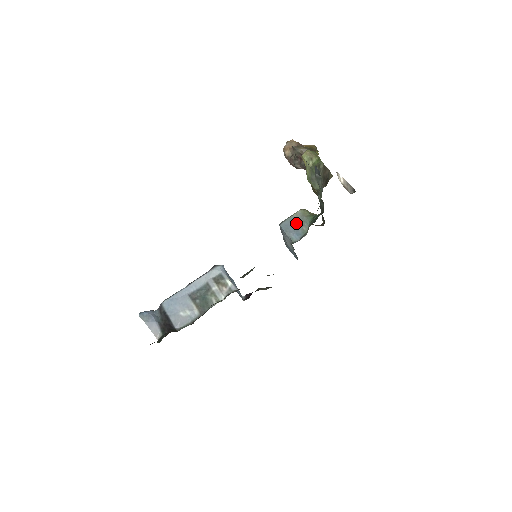
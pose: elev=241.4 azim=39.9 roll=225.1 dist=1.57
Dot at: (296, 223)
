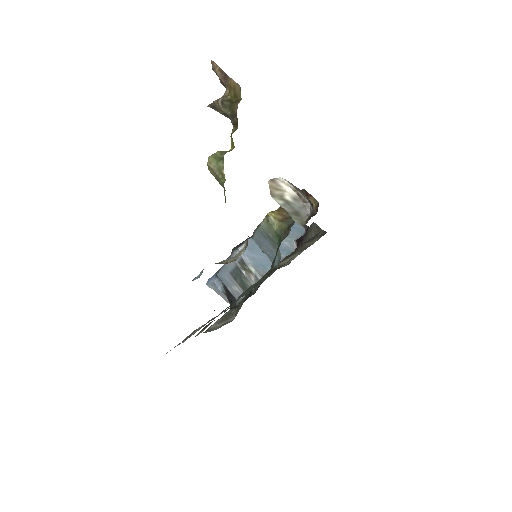
Dot at: (266, 240)
